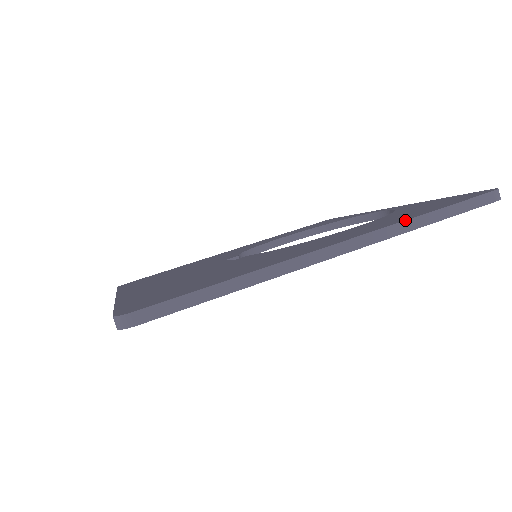
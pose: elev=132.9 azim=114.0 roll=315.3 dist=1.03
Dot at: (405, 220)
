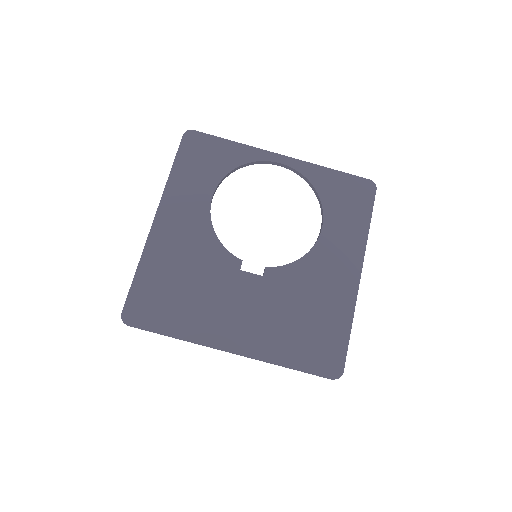
Dot at: occluded
